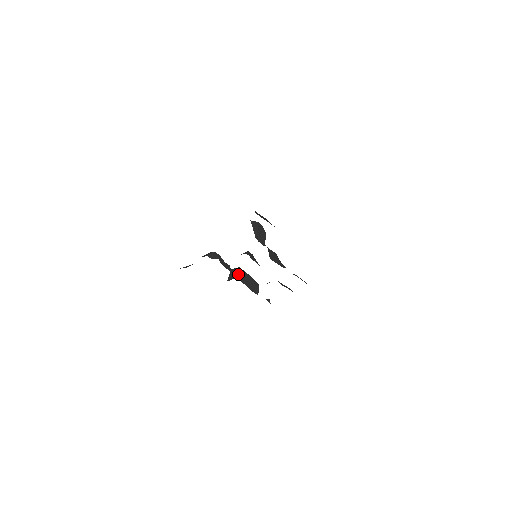
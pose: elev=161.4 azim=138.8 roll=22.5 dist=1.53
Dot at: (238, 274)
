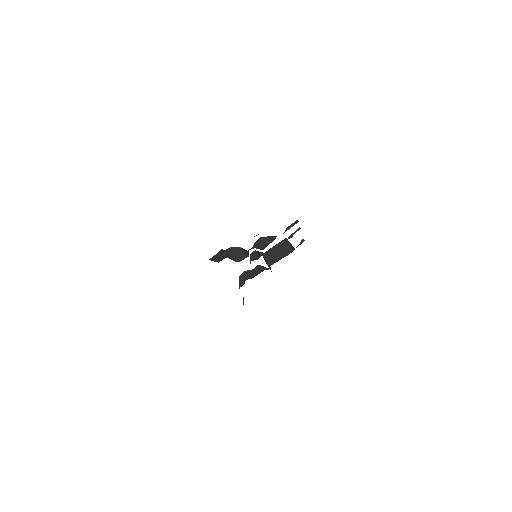
Dot at: (268, 261)
